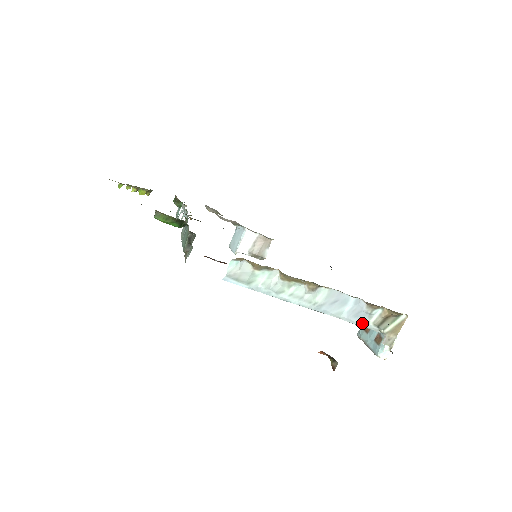
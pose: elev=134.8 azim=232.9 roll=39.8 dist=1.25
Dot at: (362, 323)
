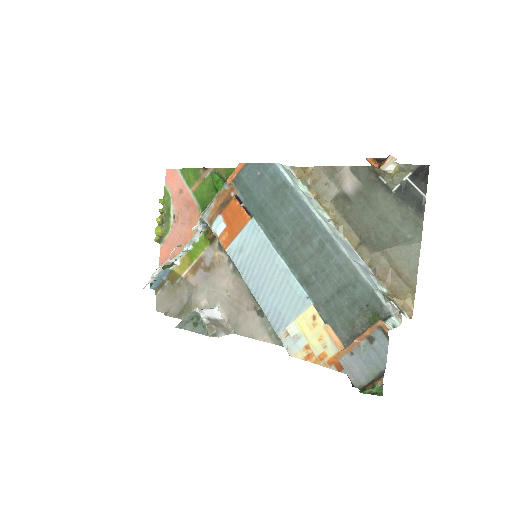
Dot at: (369, 280)
